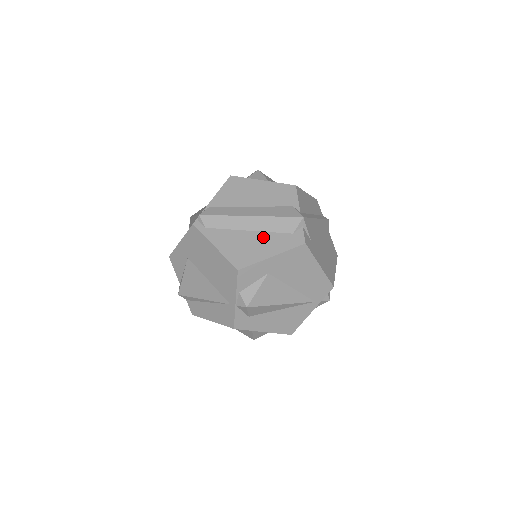
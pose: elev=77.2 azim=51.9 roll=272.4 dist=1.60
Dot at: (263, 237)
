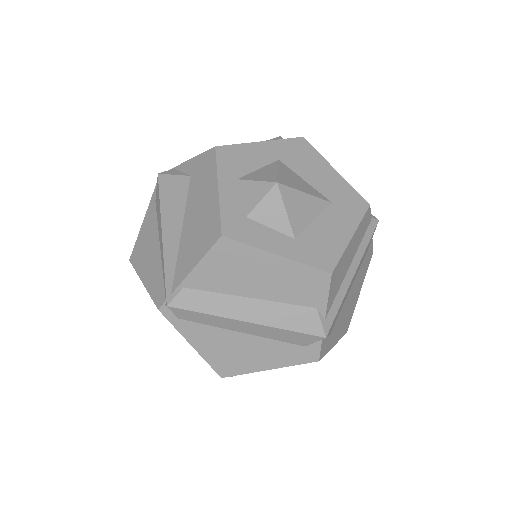
Dot at: (261, 345)
